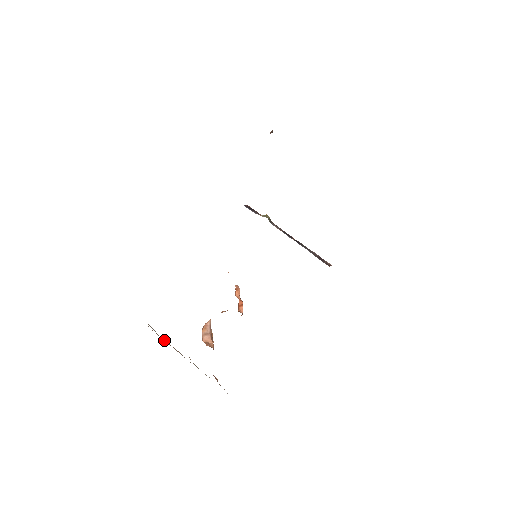
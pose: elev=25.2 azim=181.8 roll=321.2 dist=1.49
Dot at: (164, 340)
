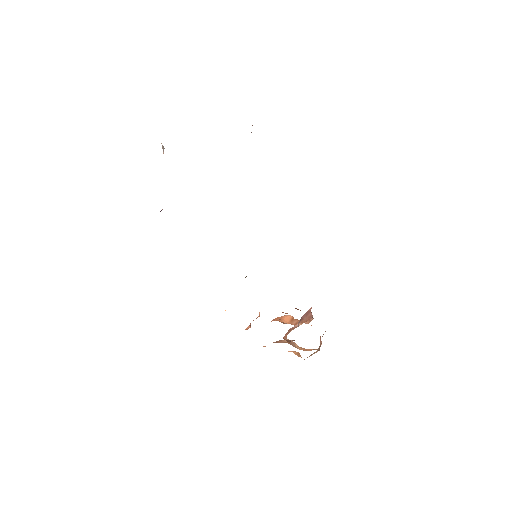
Dot at: occluded
